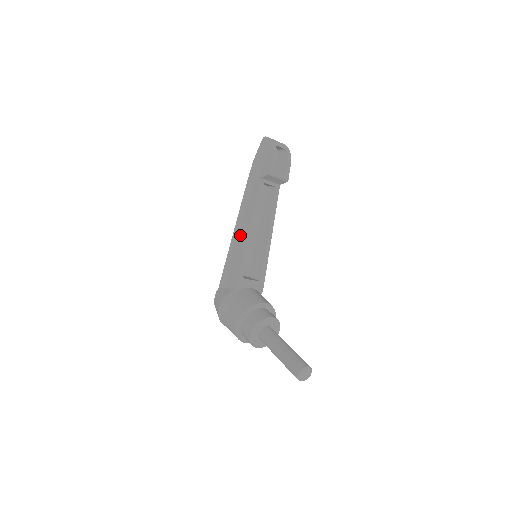
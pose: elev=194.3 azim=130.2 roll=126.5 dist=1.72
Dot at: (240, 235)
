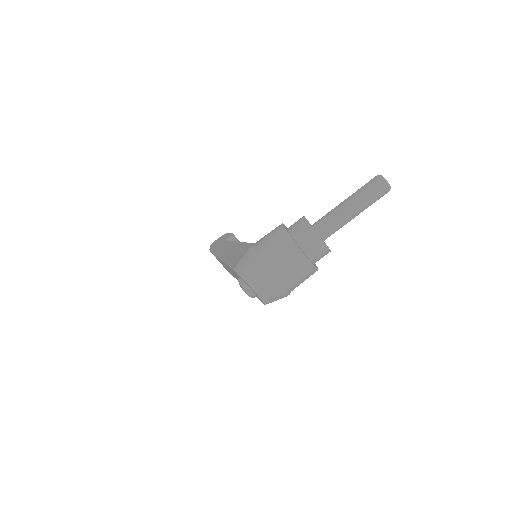
Dot at: (230, 250)
